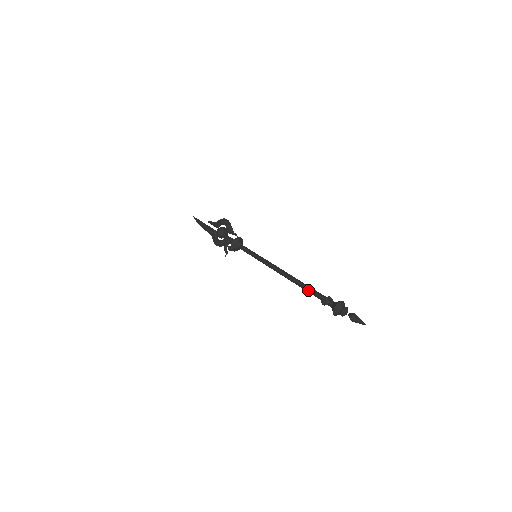
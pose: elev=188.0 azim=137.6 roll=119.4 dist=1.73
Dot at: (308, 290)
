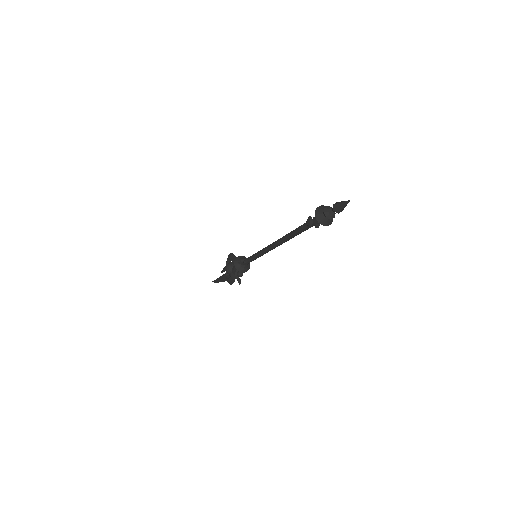
Dot at: (296, 231)
